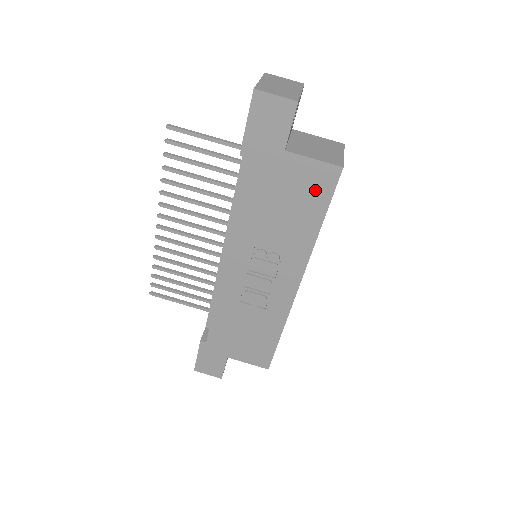
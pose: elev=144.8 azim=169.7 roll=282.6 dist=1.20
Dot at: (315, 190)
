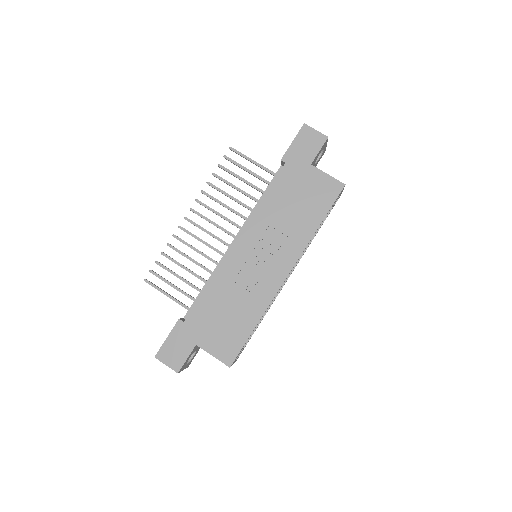
Dot at: (323, 196)
